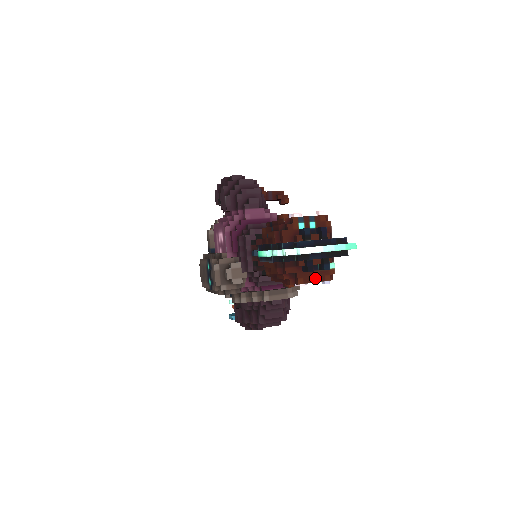
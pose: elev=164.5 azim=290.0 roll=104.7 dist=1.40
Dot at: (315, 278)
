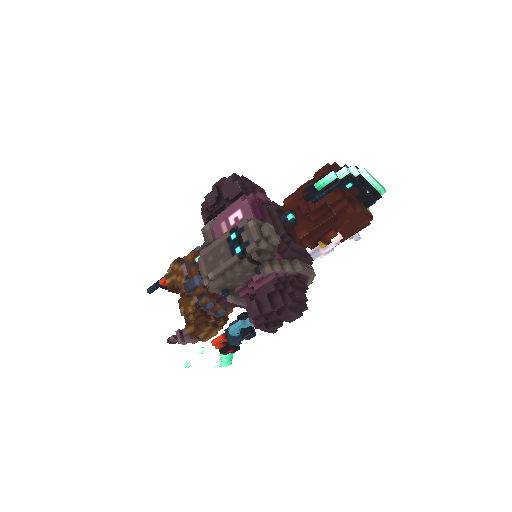
Dot at: (365, 211)
